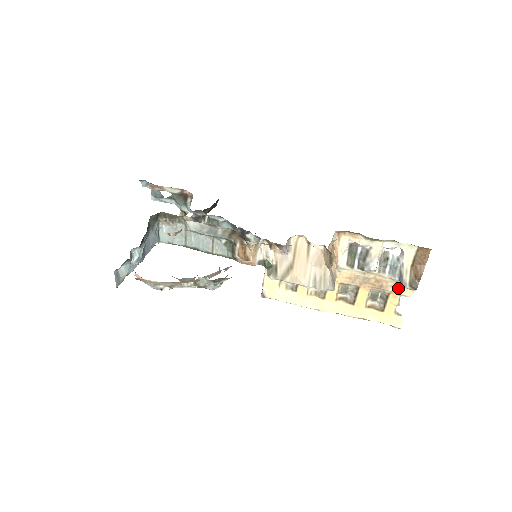
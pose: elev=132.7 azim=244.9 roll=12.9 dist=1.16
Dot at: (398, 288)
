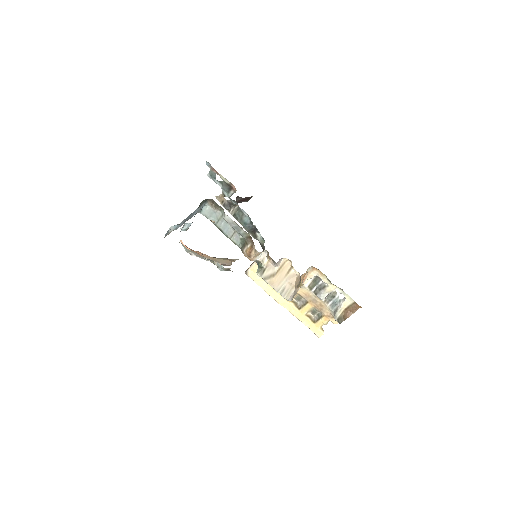
Dot at: (331, 316)
